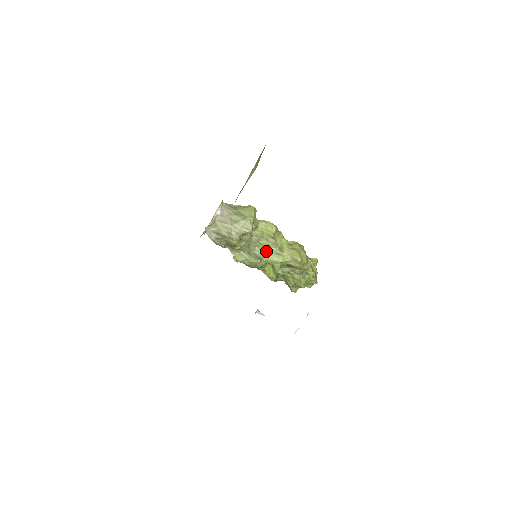
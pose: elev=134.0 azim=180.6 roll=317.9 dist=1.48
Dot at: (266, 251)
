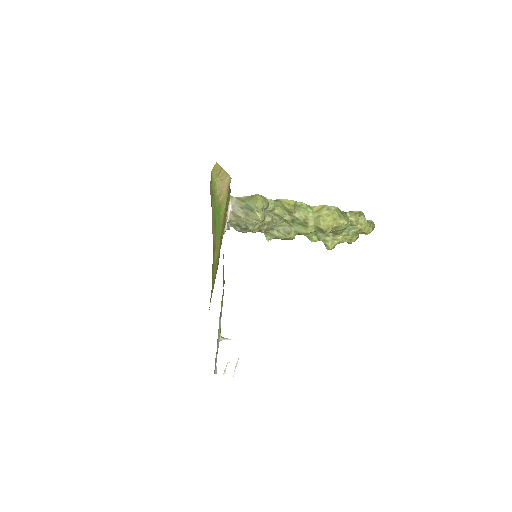
Dot at: (293, 224)
